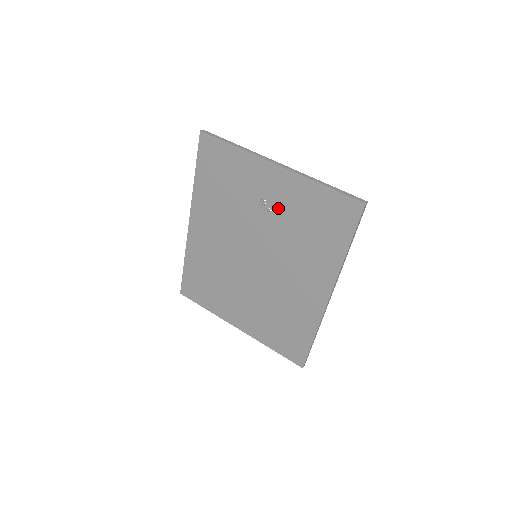
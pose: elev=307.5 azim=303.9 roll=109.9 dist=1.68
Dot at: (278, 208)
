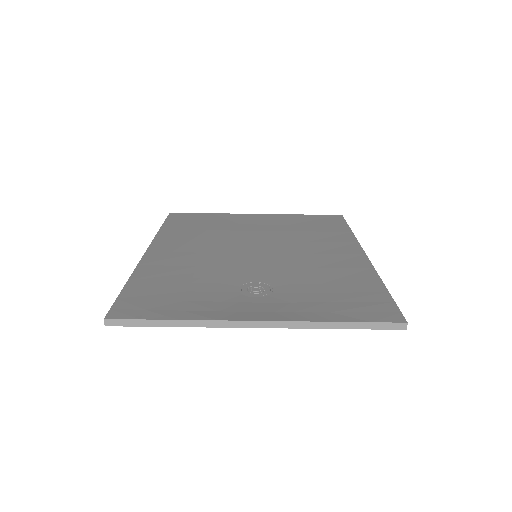
Dot at: occluded
